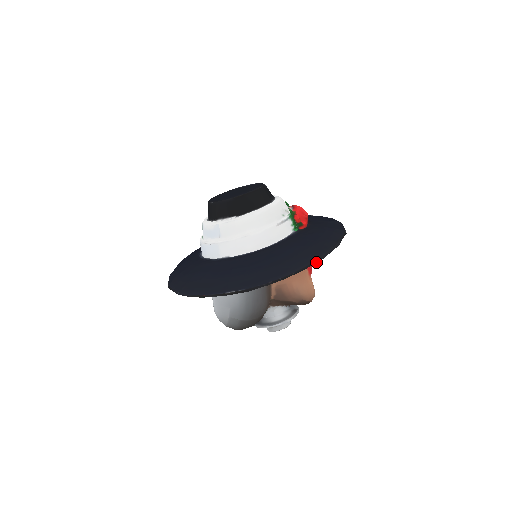
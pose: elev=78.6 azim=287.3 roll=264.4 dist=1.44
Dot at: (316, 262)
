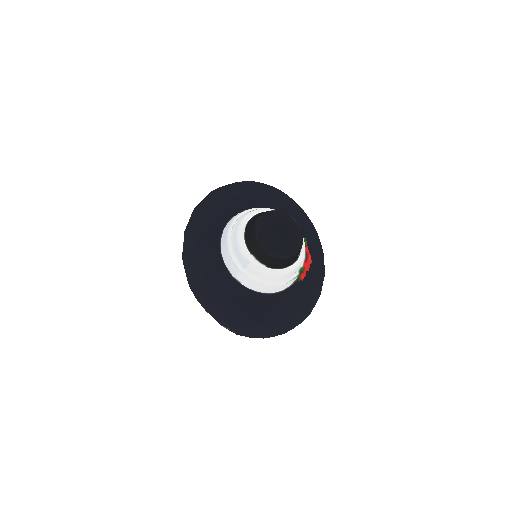
Dot at: occluded
